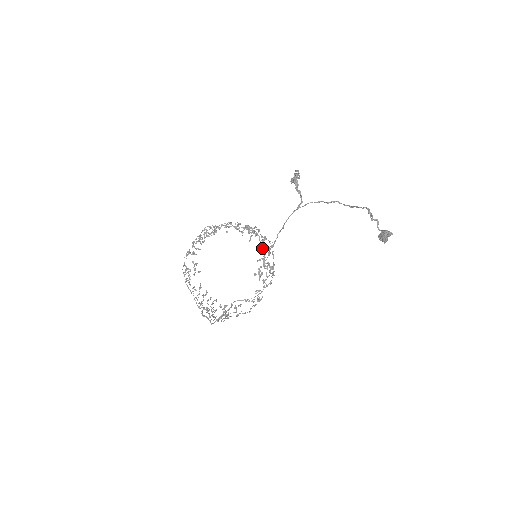
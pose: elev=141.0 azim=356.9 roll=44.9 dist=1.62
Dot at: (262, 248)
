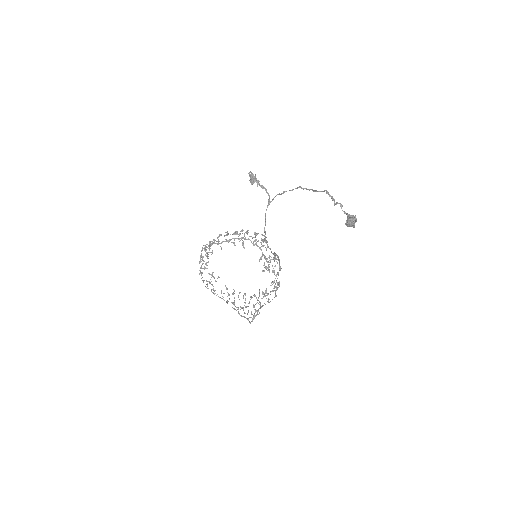
Dot at: occluded
